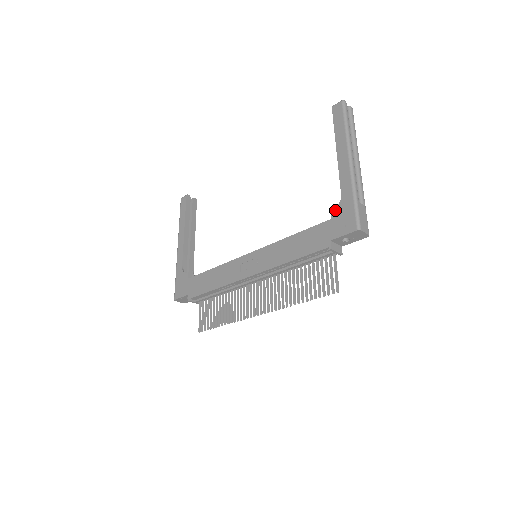
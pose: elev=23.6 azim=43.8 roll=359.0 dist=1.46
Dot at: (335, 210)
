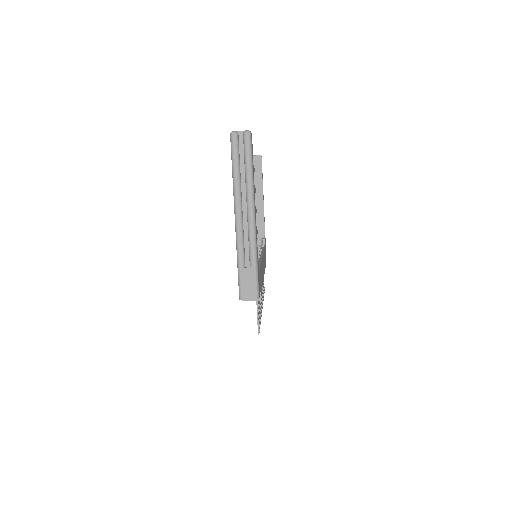
Dot at: occluded
